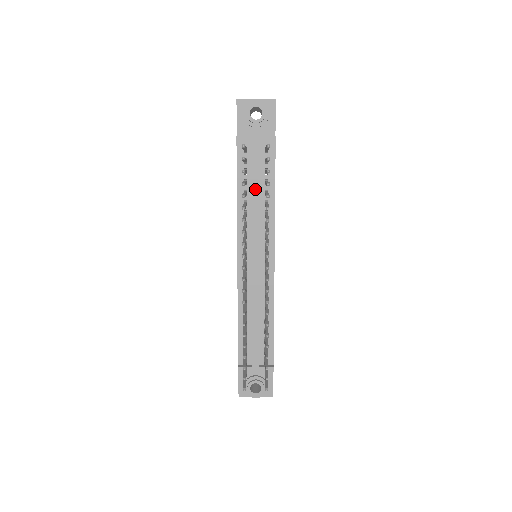
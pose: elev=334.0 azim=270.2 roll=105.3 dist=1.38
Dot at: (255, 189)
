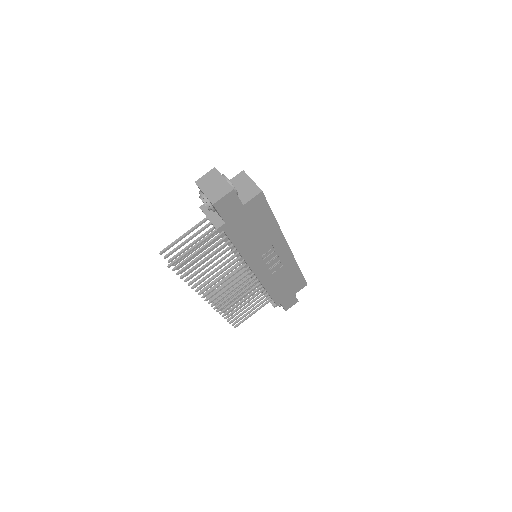
Dot at: (224, 240)
